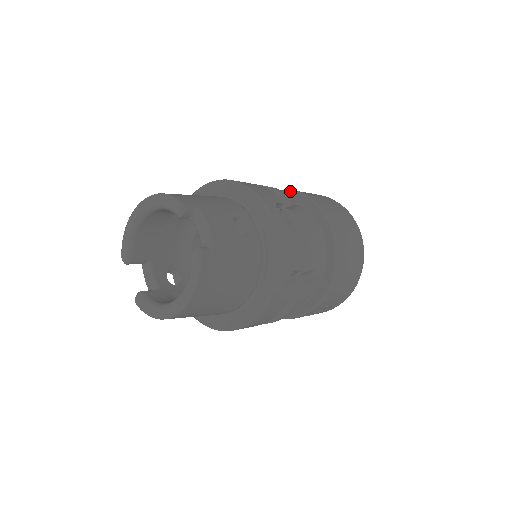
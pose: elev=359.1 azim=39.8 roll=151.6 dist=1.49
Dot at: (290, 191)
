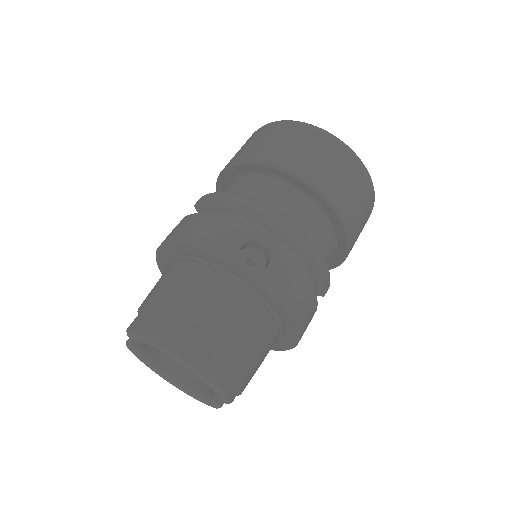
Dot at: (342, 224)
